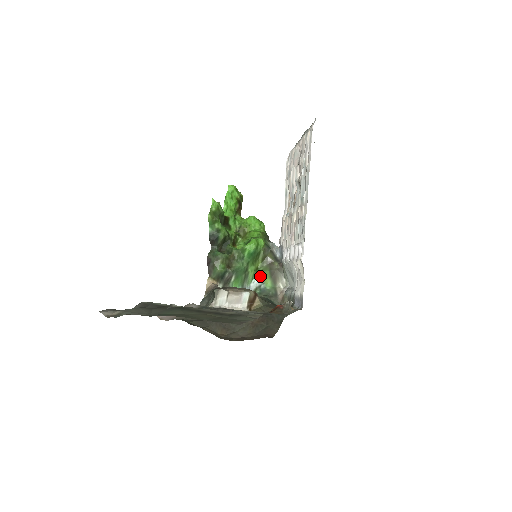
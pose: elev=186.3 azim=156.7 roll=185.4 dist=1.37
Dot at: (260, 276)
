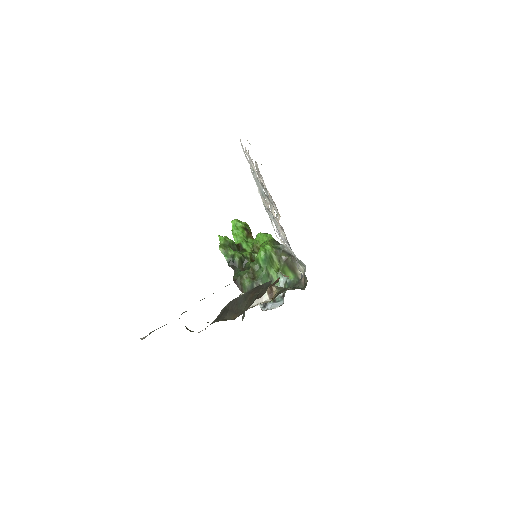
Dot at: (283, 274)
